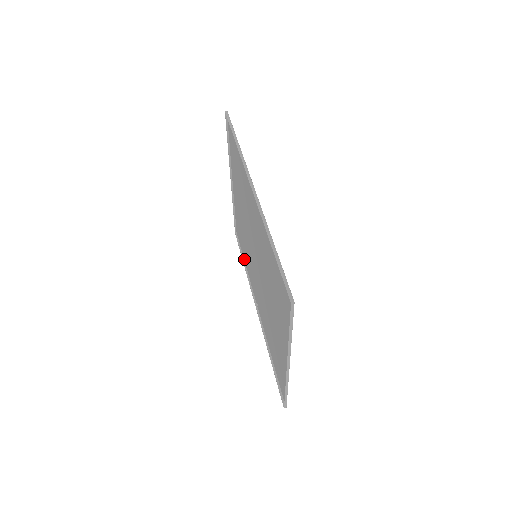
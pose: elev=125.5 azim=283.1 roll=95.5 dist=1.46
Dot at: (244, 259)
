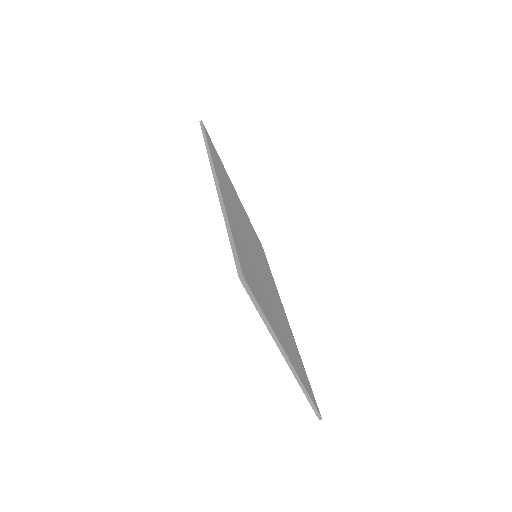
Dot at: occluded
